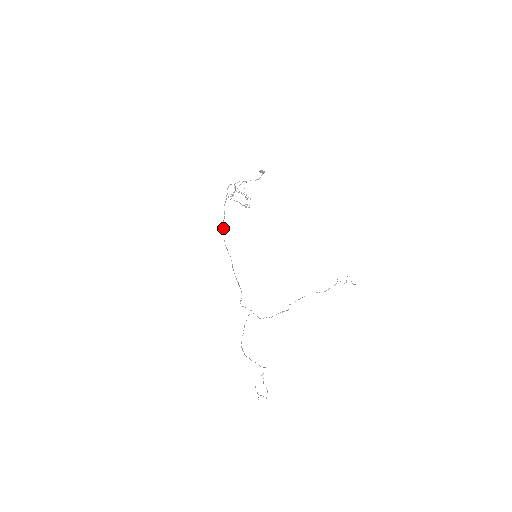
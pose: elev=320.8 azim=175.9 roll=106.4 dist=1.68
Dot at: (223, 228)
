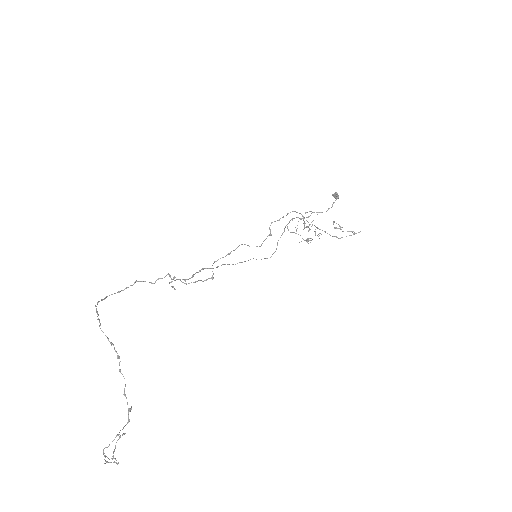
Dot at: (264, 258)
